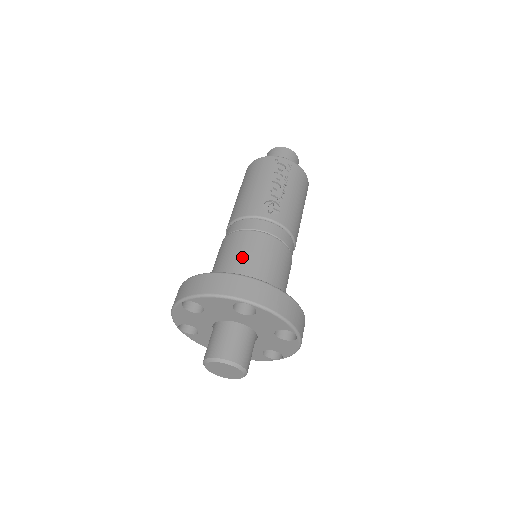
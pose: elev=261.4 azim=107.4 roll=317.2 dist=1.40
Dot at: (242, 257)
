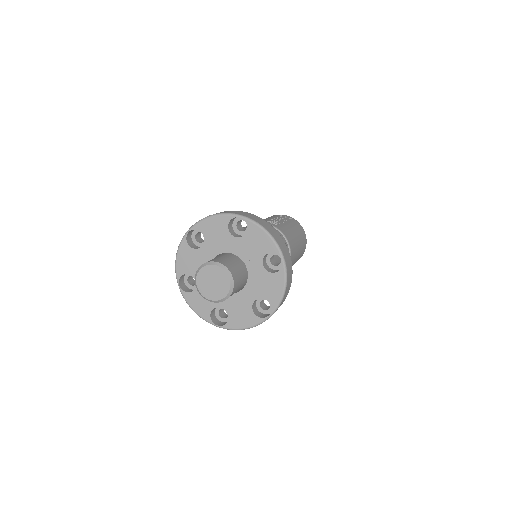
Dot at: occluded
